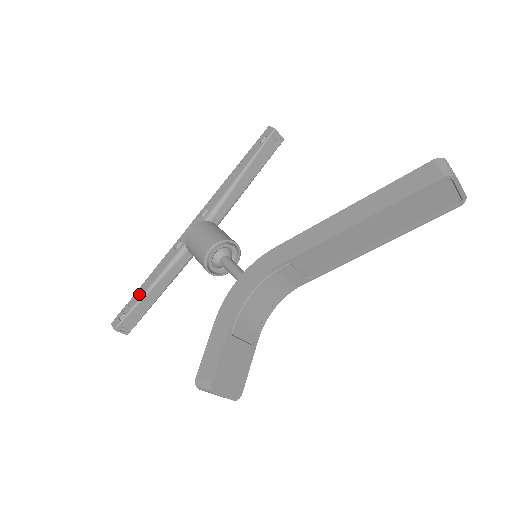
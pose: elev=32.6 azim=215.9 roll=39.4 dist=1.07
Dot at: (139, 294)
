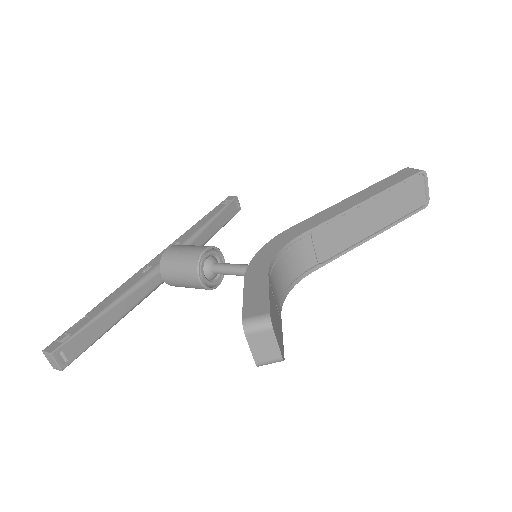
Dot at: (92, 314)
